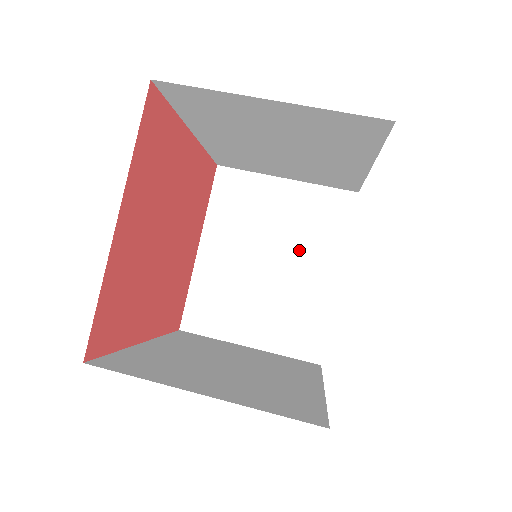
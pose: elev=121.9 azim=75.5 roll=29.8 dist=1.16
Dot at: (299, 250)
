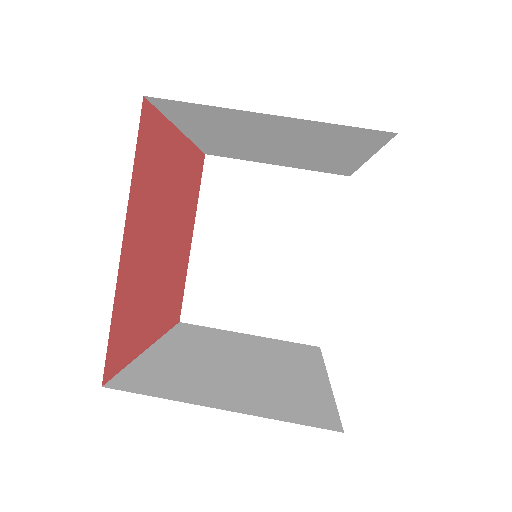
Dot at: (293, 237)
